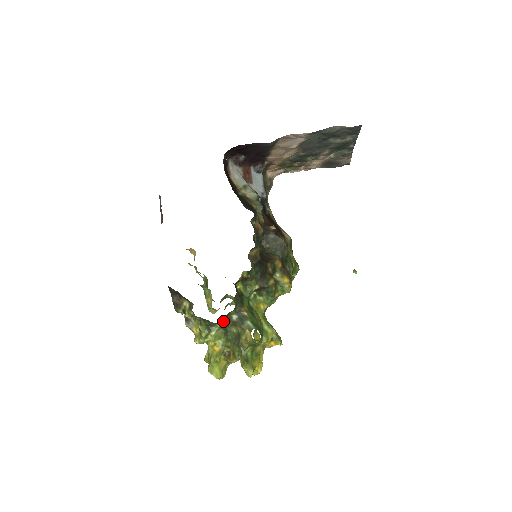
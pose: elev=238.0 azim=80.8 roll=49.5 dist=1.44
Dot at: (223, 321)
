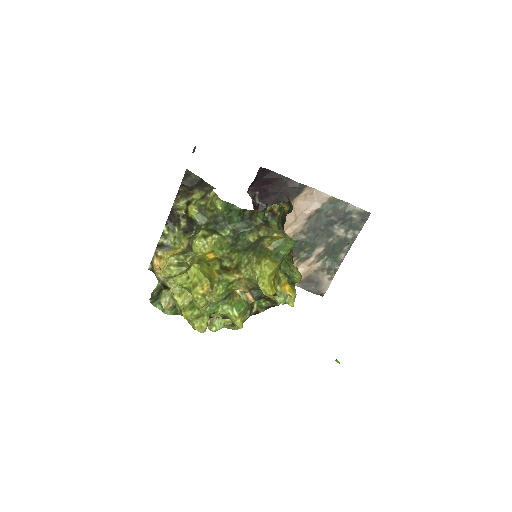
Dot at: (244, 220)
